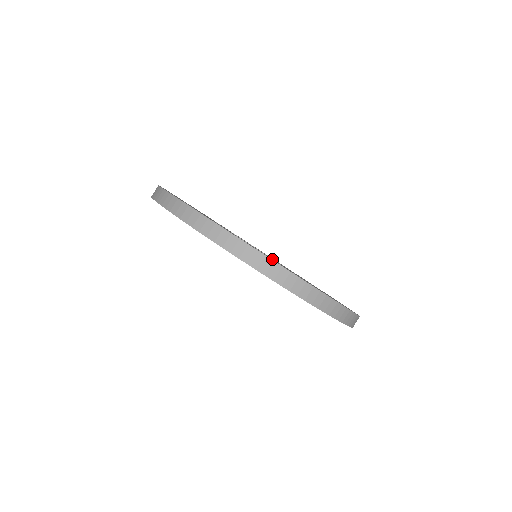
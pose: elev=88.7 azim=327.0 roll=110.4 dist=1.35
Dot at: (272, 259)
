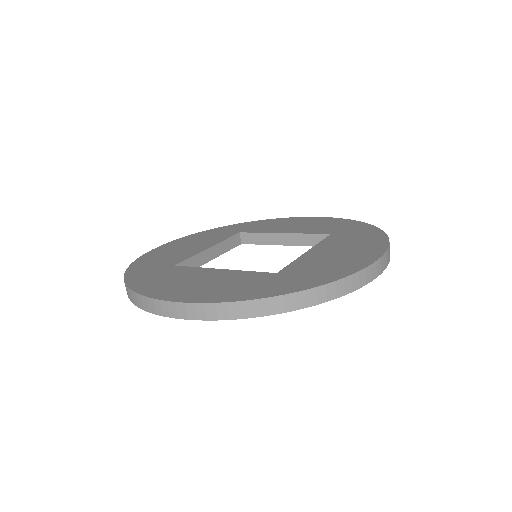
Dot at: (187, 276)
